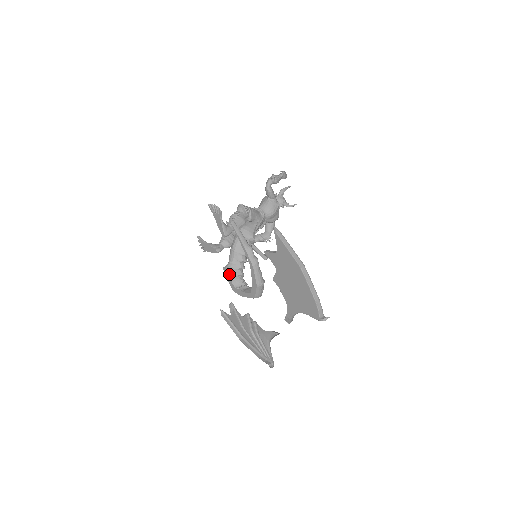
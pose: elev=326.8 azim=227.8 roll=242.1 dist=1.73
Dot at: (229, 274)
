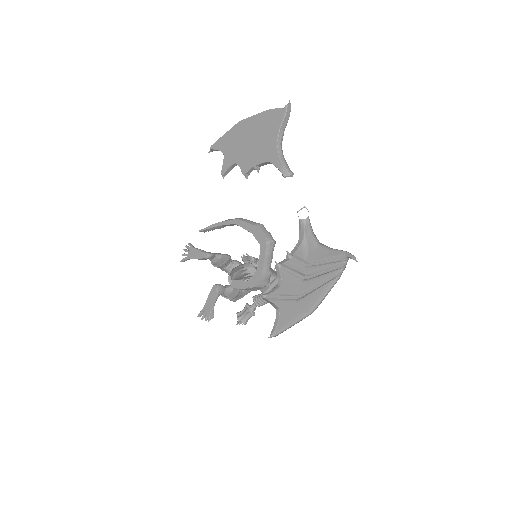
Dot at: (238, 280)
